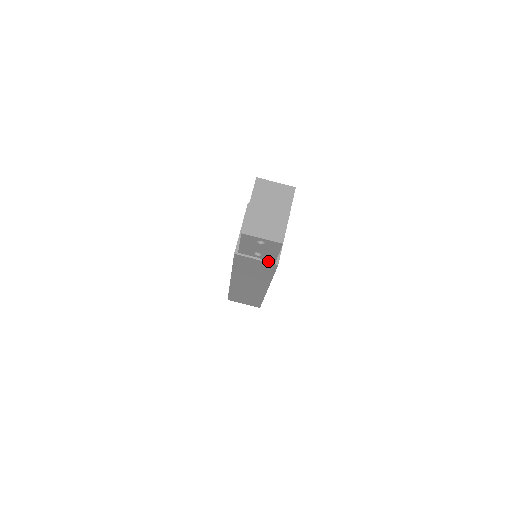
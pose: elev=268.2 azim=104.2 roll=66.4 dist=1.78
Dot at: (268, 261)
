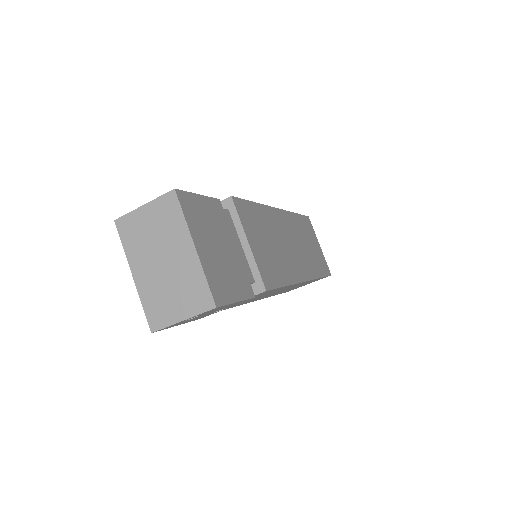
Dot at: occluded
